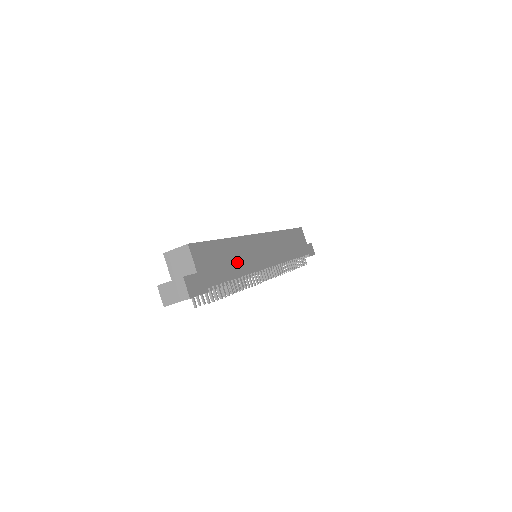
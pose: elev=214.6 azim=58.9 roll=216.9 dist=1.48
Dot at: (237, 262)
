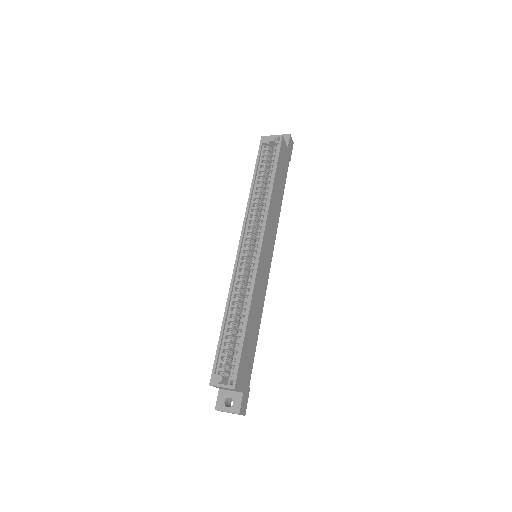
Dot at: (256, 321)
